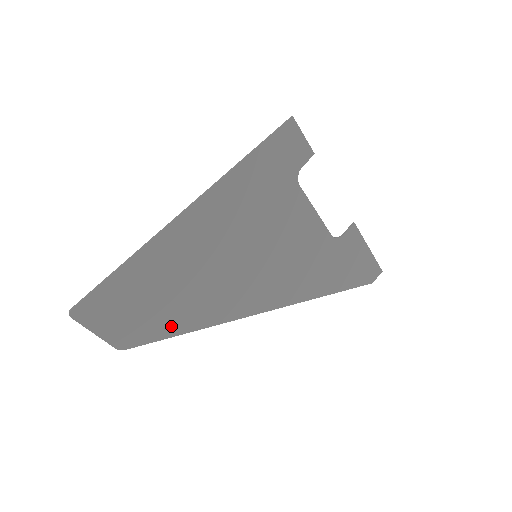
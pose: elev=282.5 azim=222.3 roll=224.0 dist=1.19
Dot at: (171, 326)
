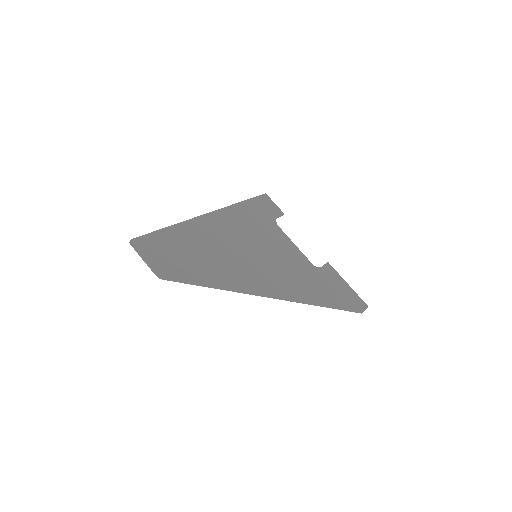
Dot at: (197, 277)
